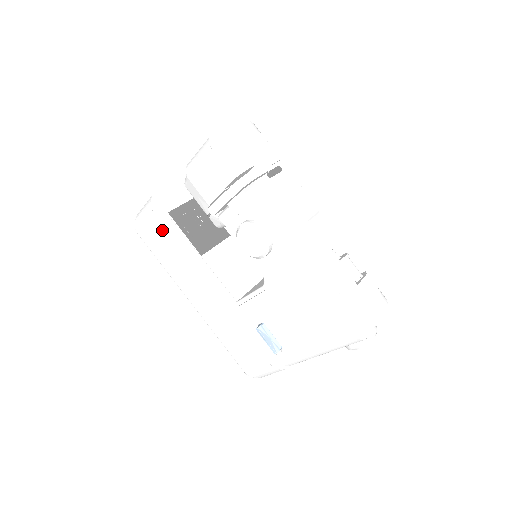
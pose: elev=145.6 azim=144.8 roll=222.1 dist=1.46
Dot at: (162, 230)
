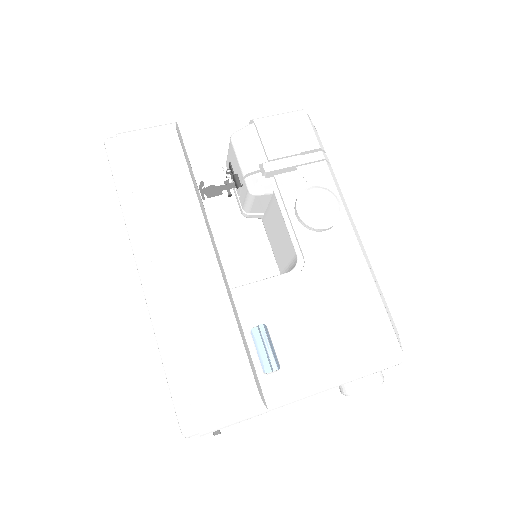
Dot at: (175, 156)
